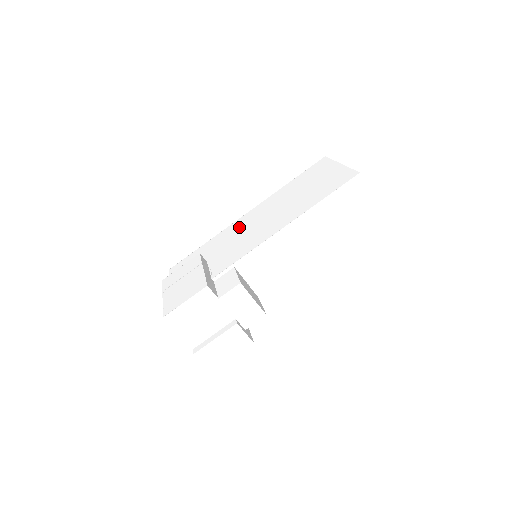
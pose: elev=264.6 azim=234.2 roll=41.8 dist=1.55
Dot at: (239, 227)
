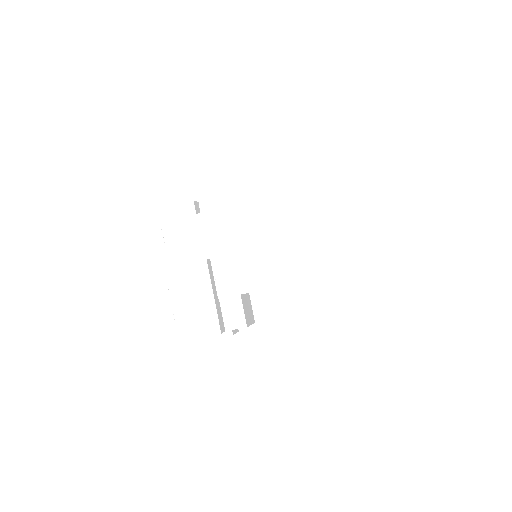
Dot at: (247, 225)
